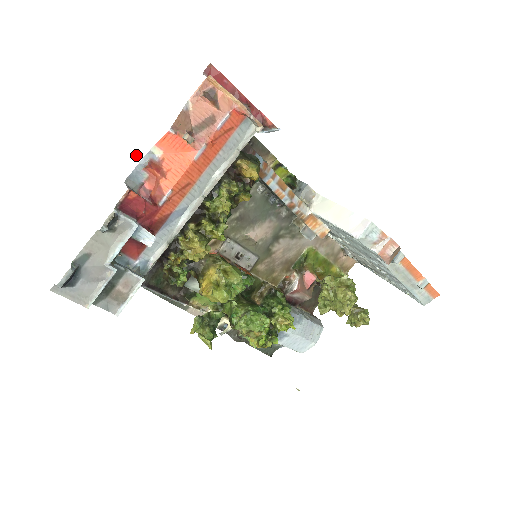
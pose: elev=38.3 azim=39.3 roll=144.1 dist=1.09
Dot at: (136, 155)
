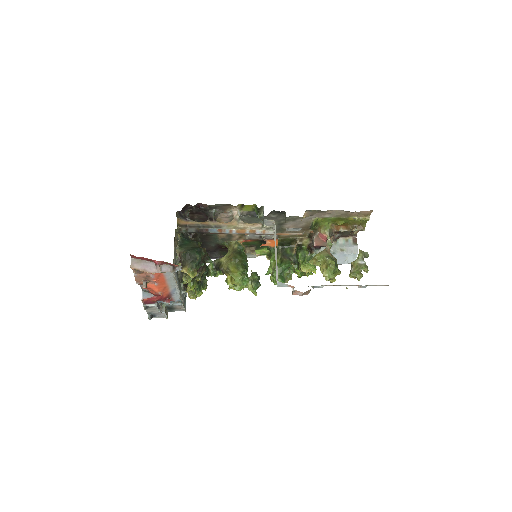
Dot at: occluded
